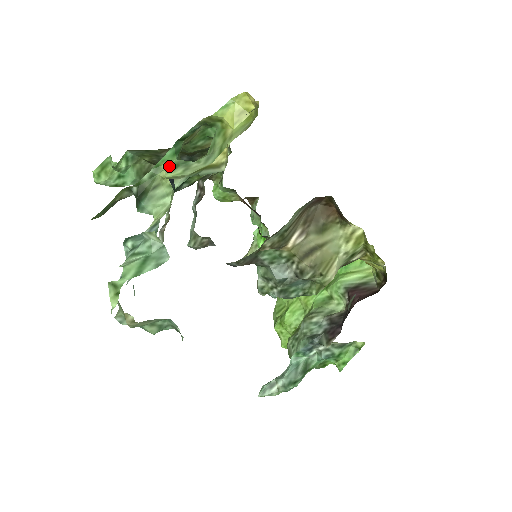
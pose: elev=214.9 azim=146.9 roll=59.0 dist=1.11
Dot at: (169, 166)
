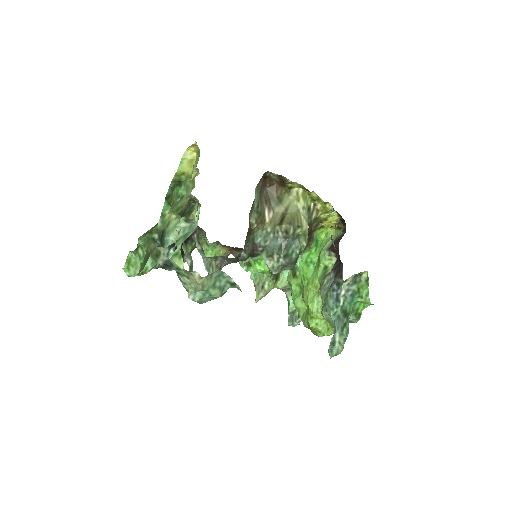
Dot at: (169, 211)
